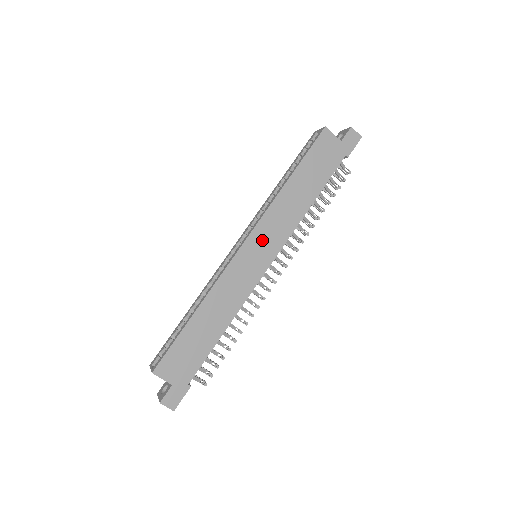
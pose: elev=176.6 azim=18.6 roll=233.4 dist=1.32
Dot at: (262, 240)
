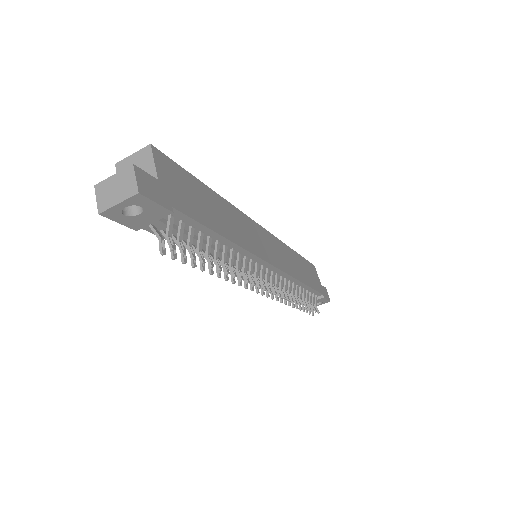
Dot at: (273, 246)
